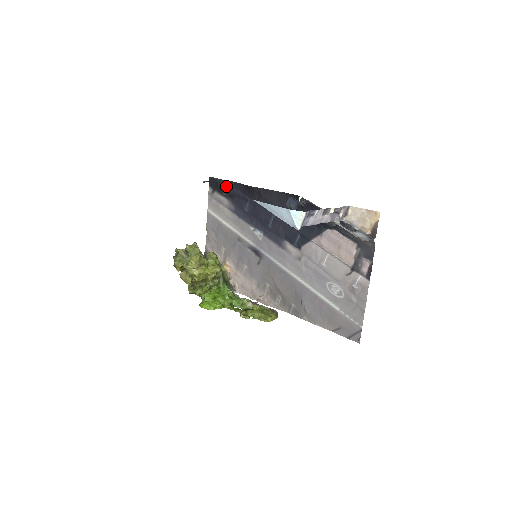
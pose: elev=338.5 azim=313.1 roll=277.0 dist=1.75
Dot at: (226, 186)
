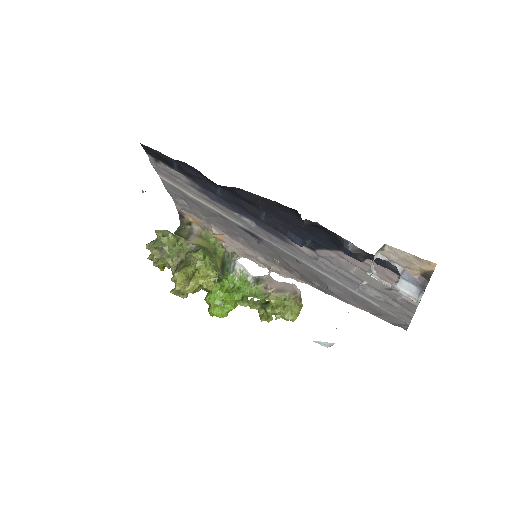
Dot at: (174, 162)
